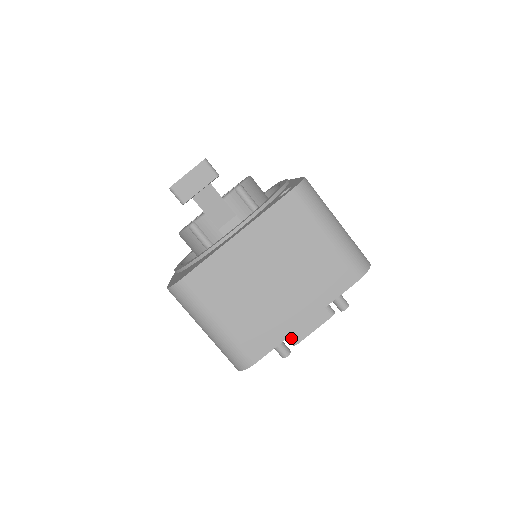
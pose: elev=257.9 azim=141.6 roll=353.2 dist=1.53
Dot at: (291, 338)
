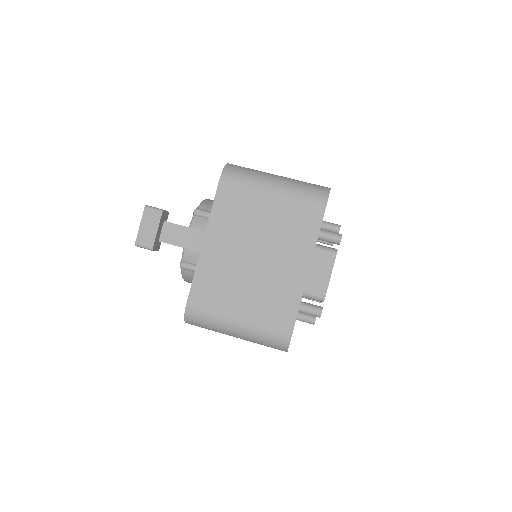
Dot at: (316, 296)
